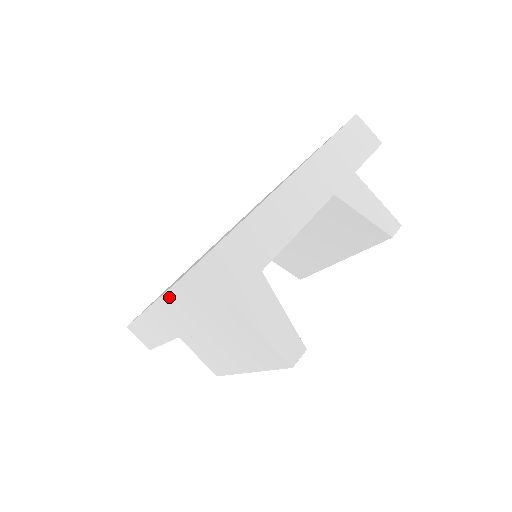
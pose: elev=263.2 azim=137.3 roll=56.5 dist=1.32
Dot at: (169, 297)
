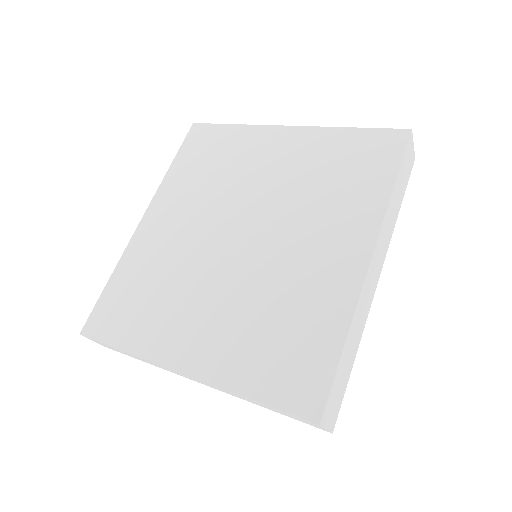
Dot at: occluded
